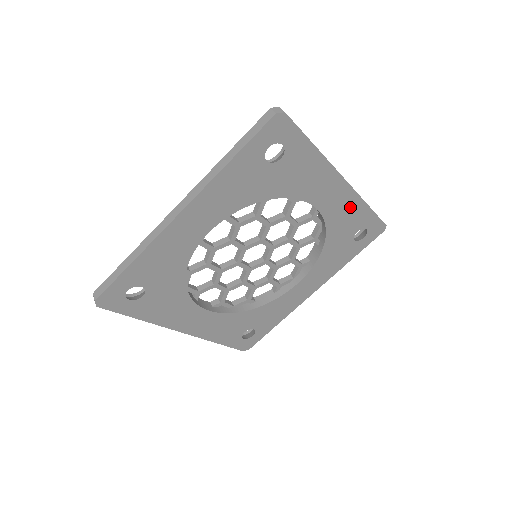
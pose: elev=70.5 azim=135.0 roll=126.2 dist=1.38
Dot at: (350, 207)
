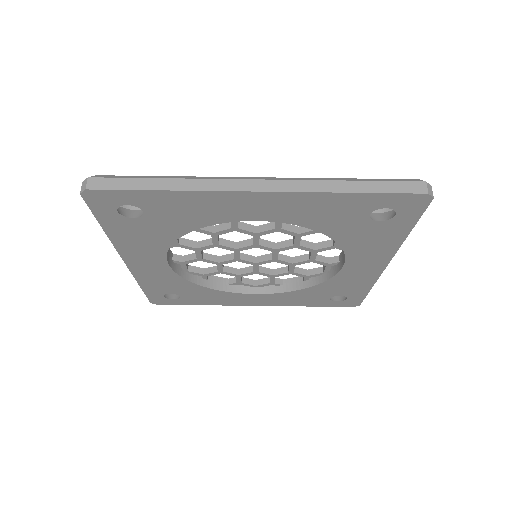
Dot at: (361, 281)
